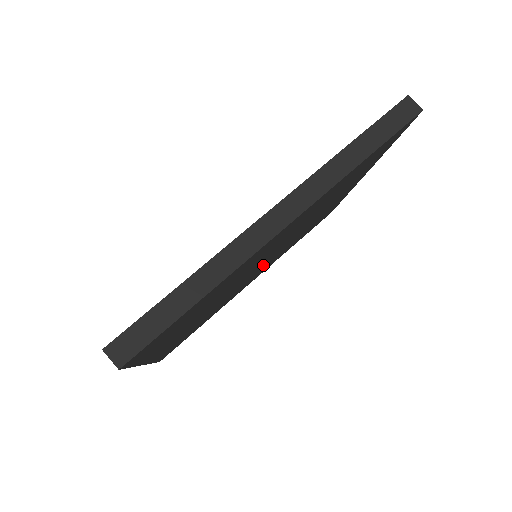
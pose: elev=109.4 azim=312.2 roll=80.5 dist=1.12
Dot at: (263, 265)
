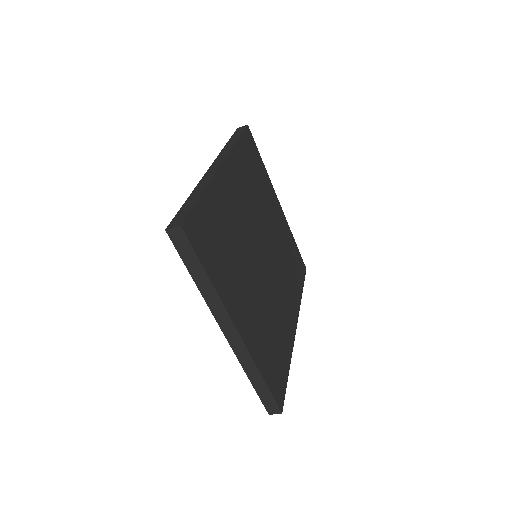
Dot at: (272, 271)
